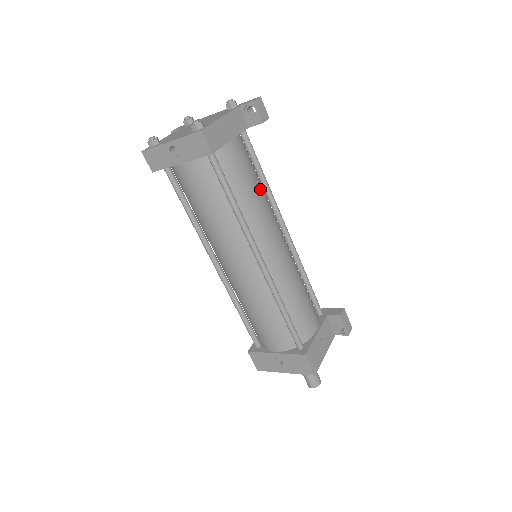
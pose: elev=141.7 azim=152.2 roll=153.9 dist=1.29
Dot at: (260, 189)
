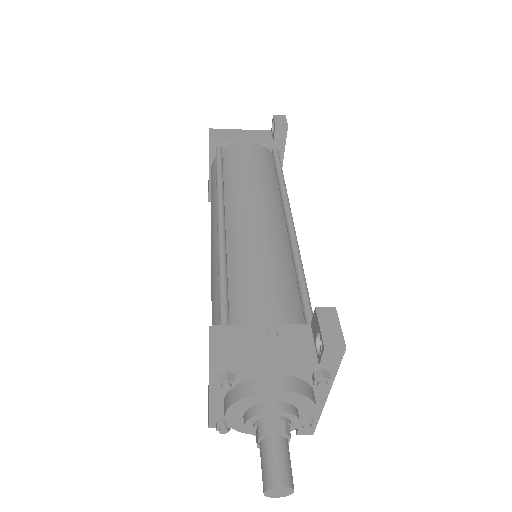
Dot at: (261, 175)
